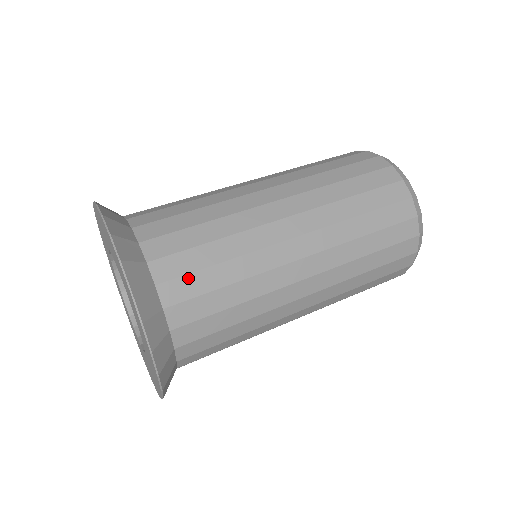
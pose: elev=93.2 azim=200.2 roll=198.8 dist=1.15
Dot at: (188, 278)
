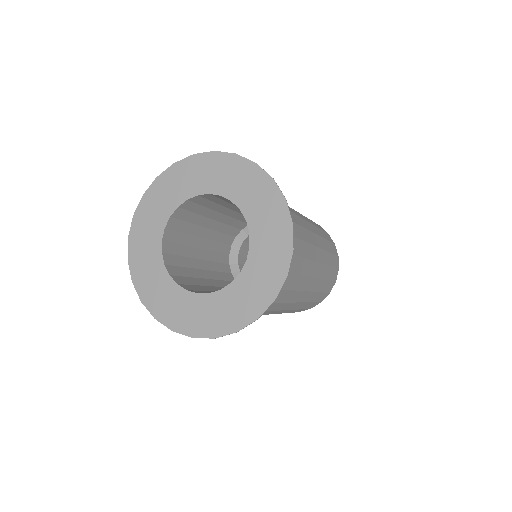
Dot at: occluded
